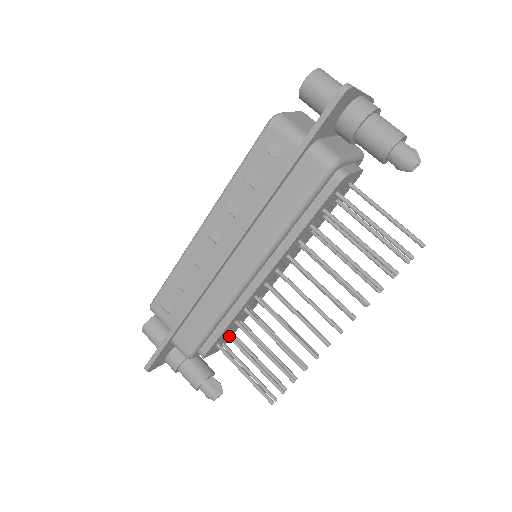
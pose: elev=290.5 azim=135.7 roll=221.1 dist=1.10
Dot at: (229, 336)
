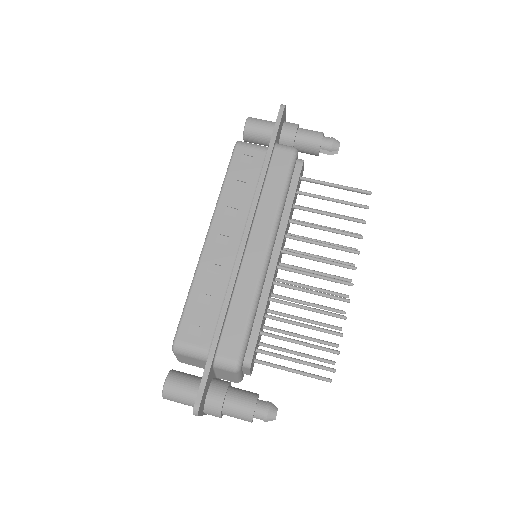
Dot at: (265, 332)
